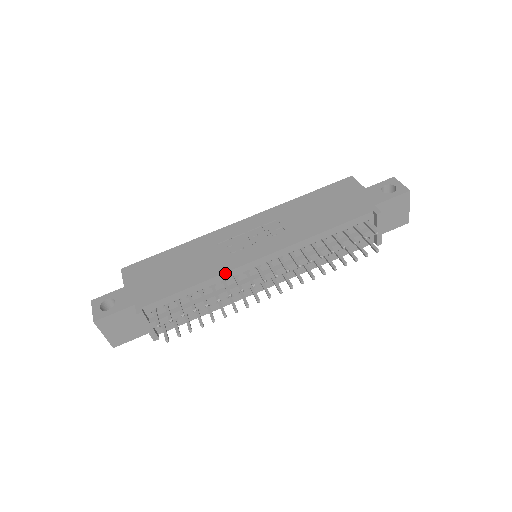
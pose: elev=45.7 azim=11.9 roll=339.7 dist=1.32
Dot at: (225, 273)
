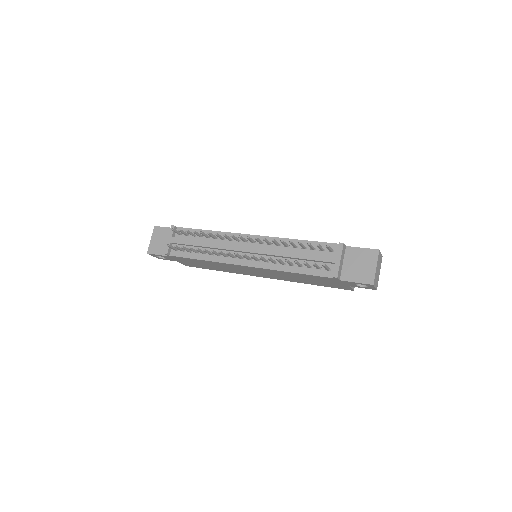
Dot at: (227, 233)
